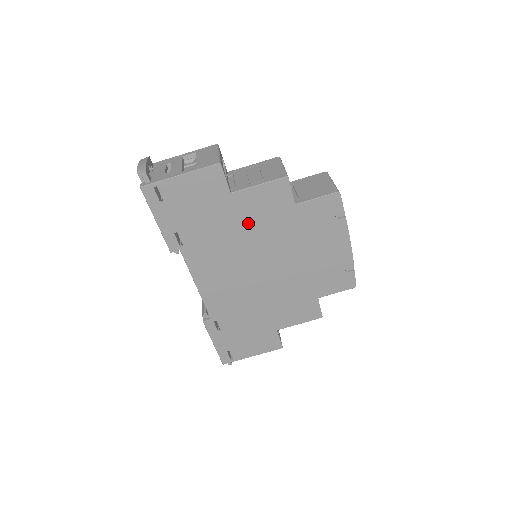
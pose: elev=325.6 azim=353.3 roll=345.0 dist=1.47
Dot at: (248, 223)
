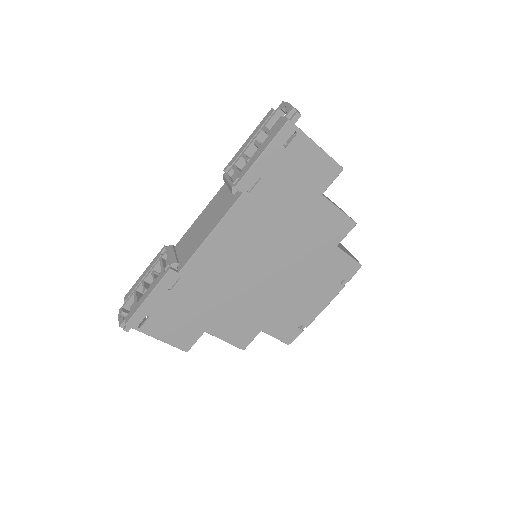
Dot at: (302, 227)
